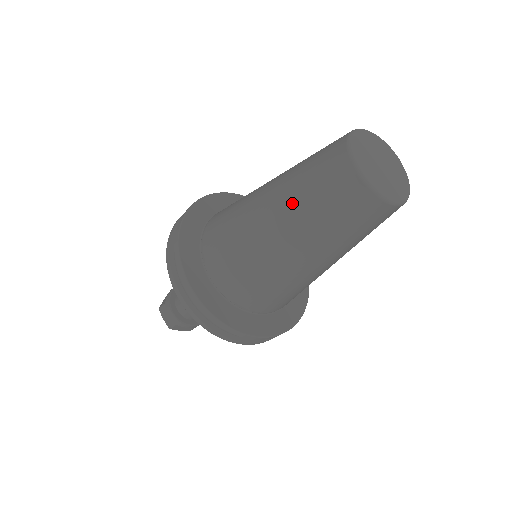
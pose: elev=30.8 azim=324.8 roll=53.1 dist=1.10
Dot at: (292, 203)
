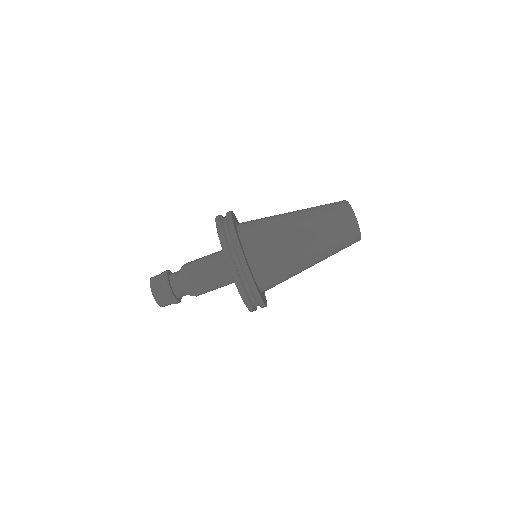
Dot at: occluded
